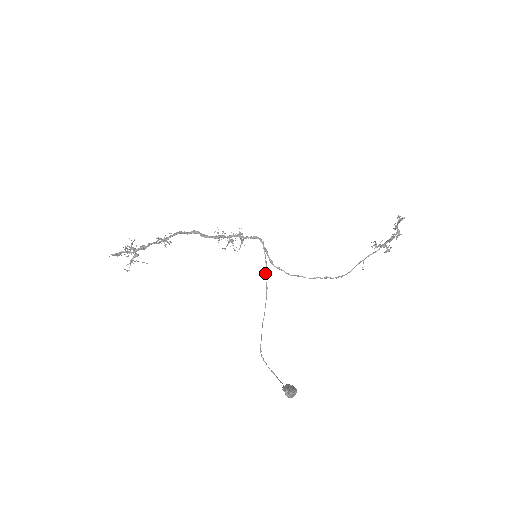
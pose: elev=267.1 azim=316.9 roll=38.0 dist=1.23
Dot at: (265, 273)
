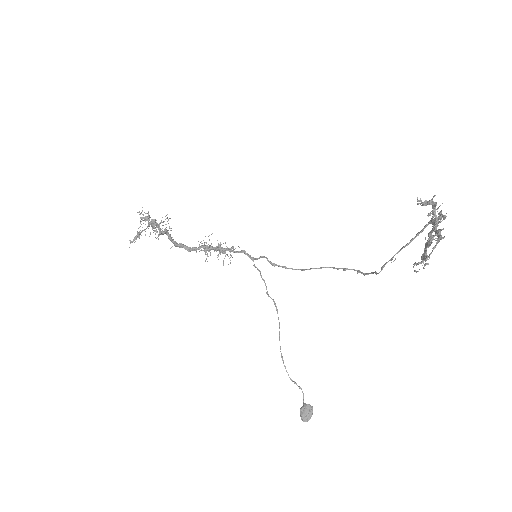
Dot at: (266, 293)
